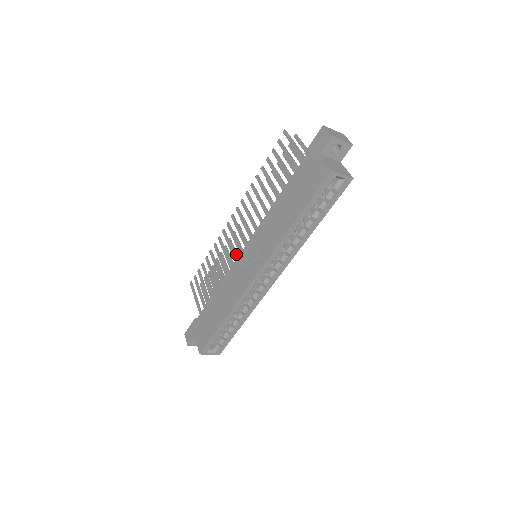
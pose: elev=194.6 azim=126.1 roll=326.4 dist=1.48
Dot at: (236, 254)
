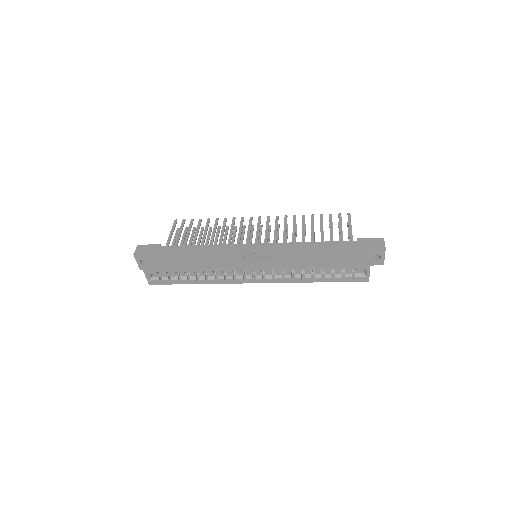
Dot at: occluded
